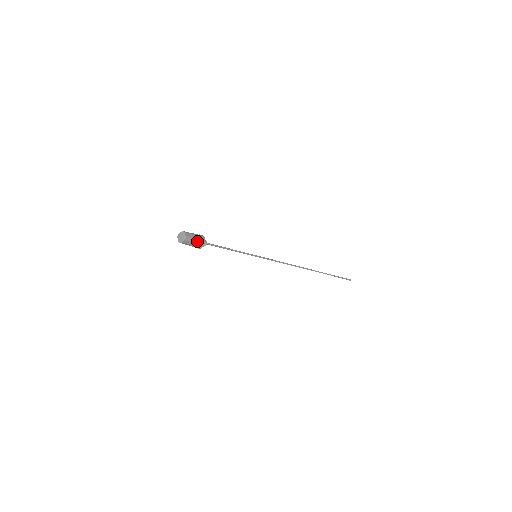
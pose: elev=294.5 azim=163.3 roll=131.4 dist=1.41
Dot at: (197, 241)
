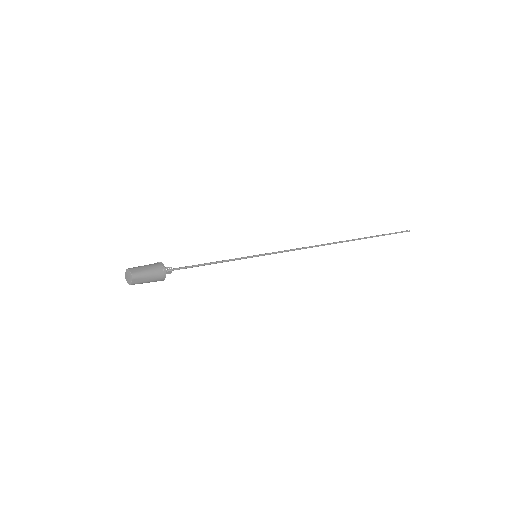
Dot at: occluded
